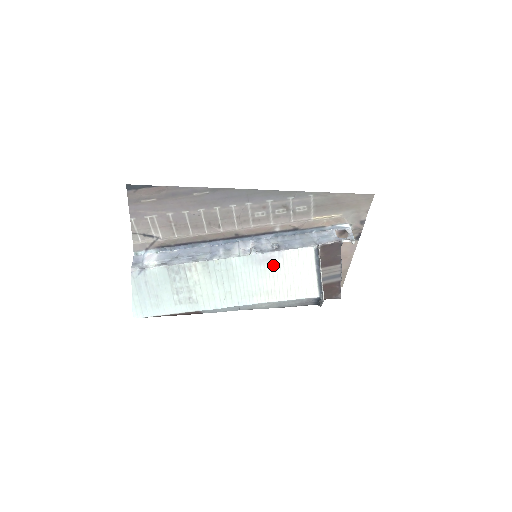
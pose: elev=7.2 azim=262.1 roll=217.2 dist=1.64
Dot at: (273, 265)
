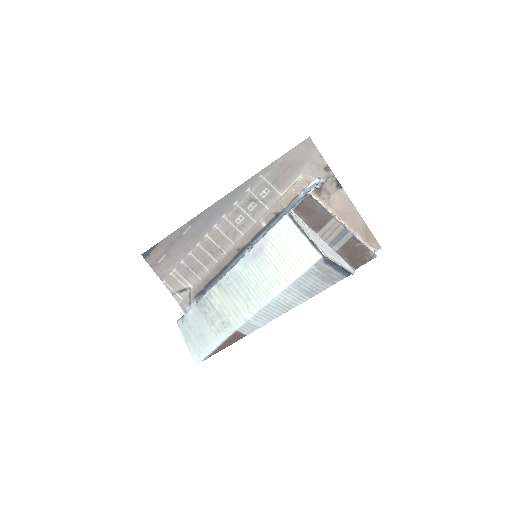
Dot at: (266, 252)
